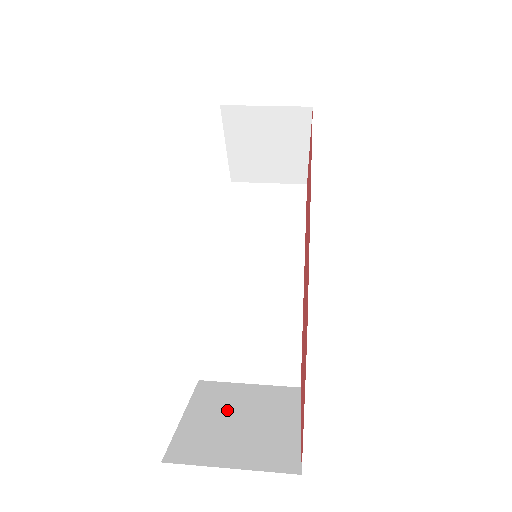
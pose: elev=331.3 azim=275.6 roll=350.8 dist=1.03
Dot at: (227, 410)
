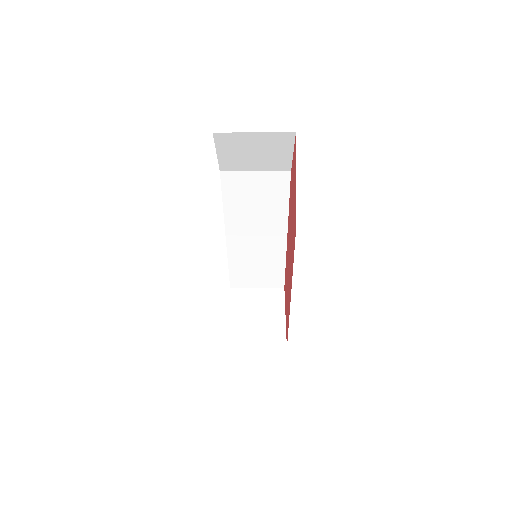
Dot at: occluded
